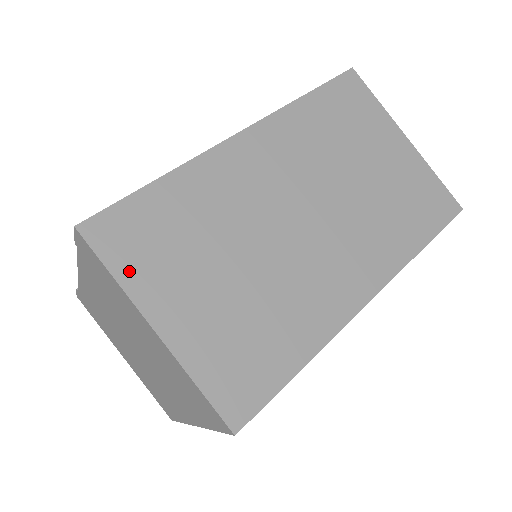
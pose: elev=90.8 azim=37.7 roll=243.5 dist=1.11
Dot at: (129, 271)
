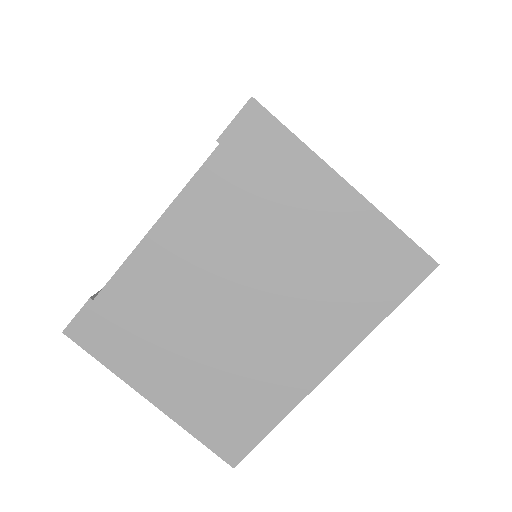
Dot at: occluded
